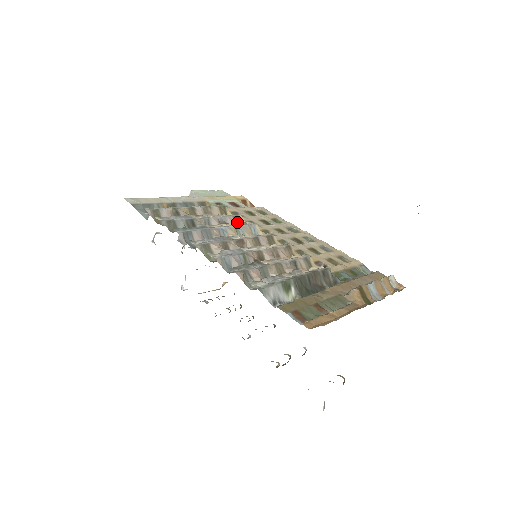
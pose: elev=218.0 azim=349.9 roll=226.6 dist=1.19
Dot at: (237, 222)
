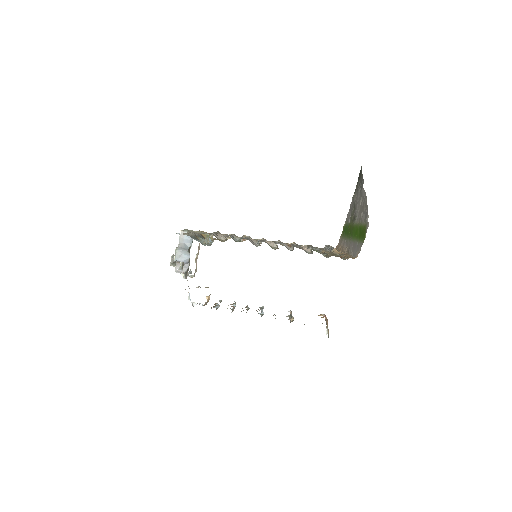
Dot at: occluded
